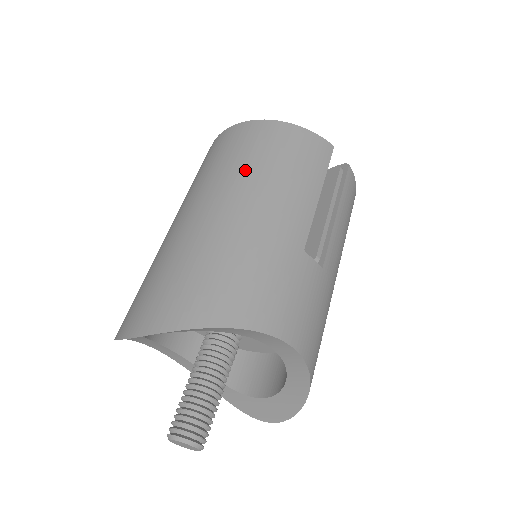
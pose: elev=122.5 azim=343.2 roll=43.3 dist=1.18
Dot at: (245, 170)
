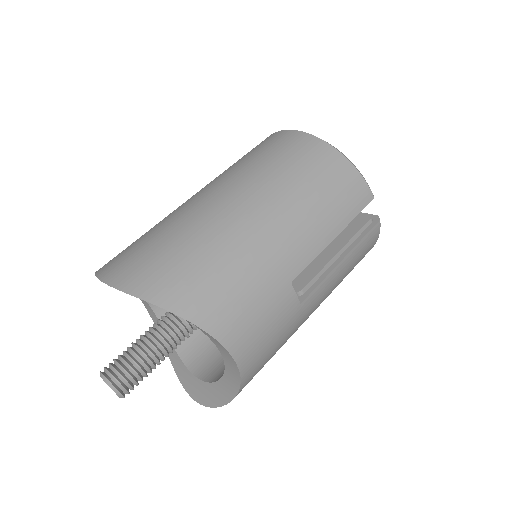
Dot at: (281, 183)
